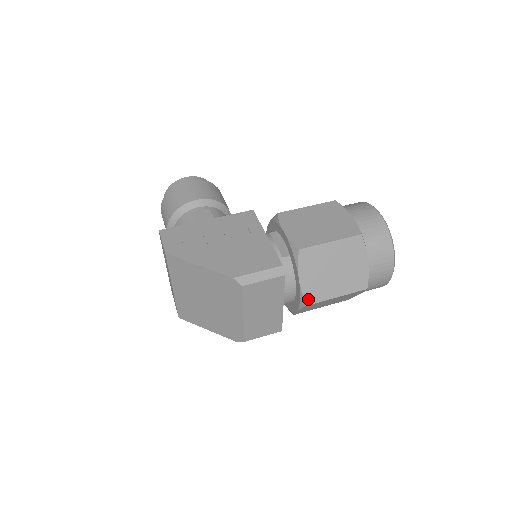
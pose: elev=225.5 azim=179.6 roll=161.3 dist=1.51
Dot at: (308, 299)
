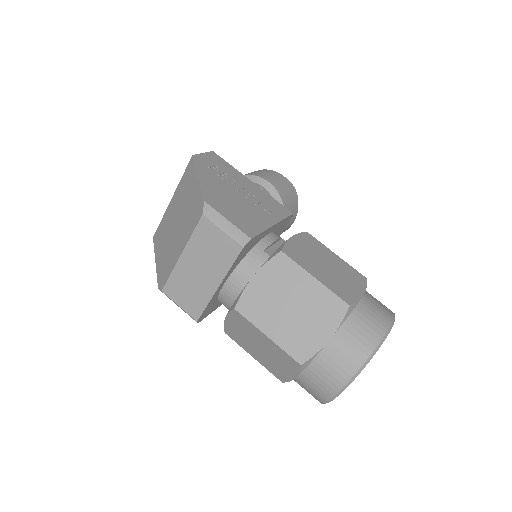
Dot at: (241, 304)
